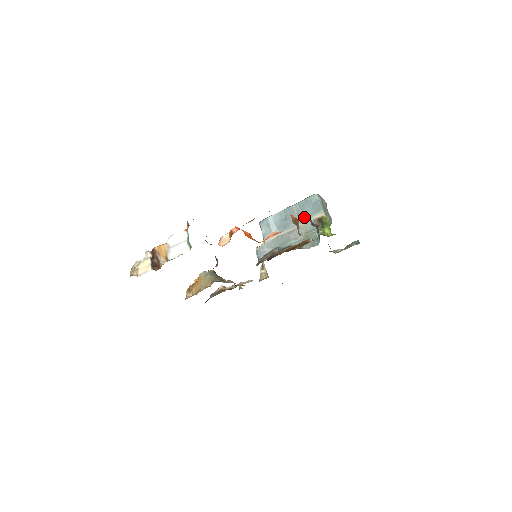
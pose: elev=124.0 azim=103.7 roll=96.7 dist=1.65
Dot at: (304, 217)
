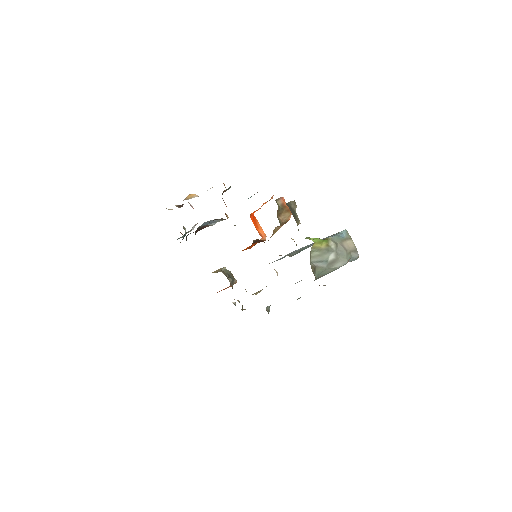
Dot at: occluded
